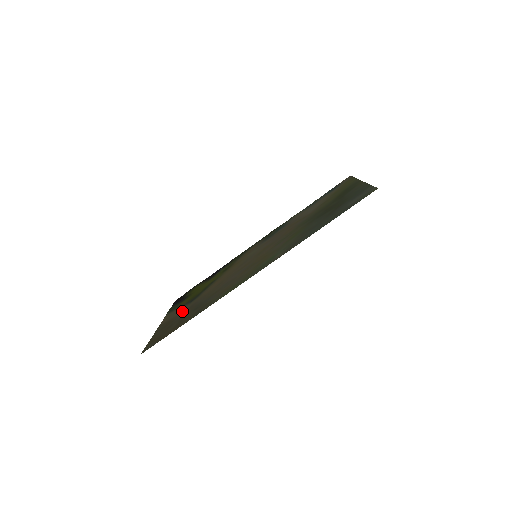
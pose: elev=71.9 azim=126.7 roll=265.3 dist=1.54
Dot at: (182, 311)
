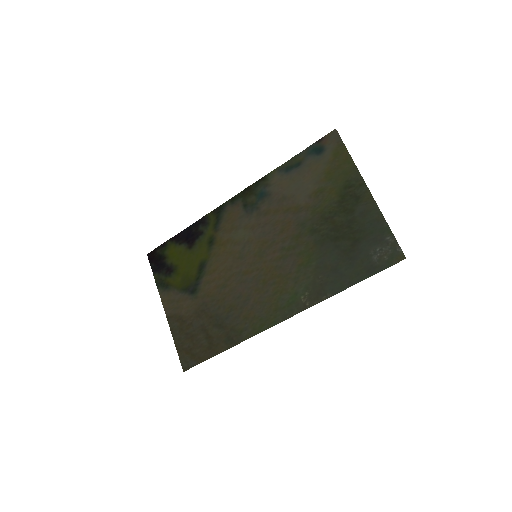
Dot at: (192, 310)
